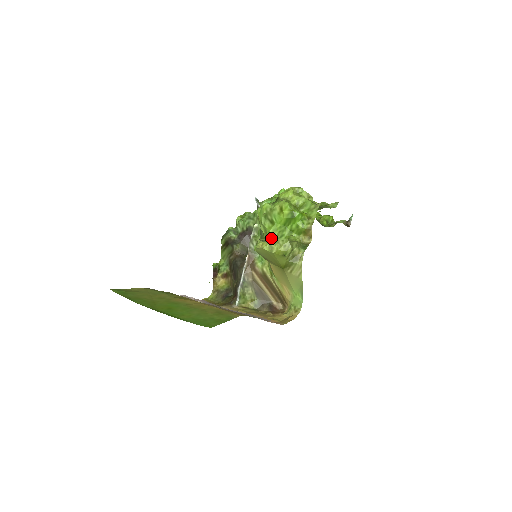
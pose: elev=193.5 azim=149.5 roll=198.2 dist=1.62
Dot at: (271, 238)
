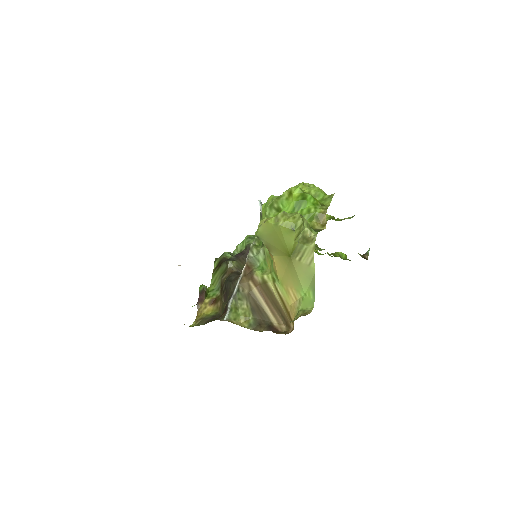
Dot at: occluded
